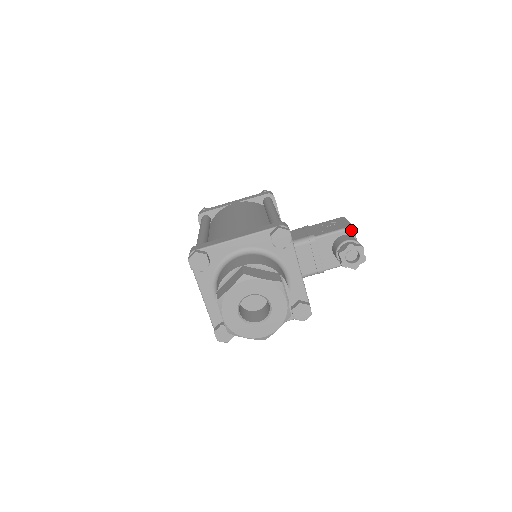
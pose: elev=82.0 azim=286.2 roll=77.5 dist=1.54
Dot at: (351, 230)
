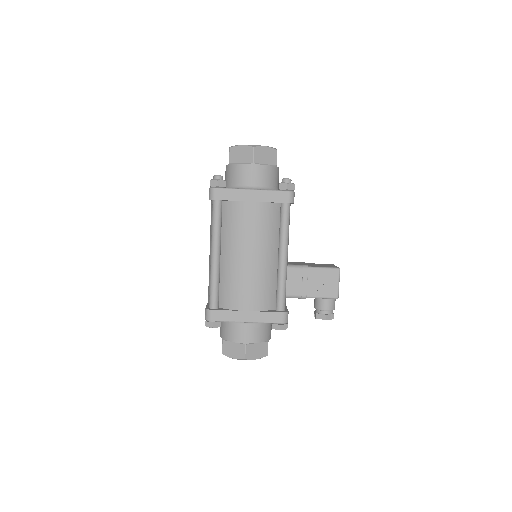
Dot at: occluded
